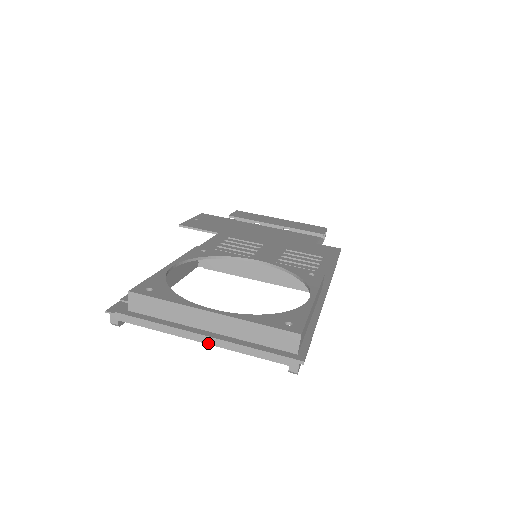
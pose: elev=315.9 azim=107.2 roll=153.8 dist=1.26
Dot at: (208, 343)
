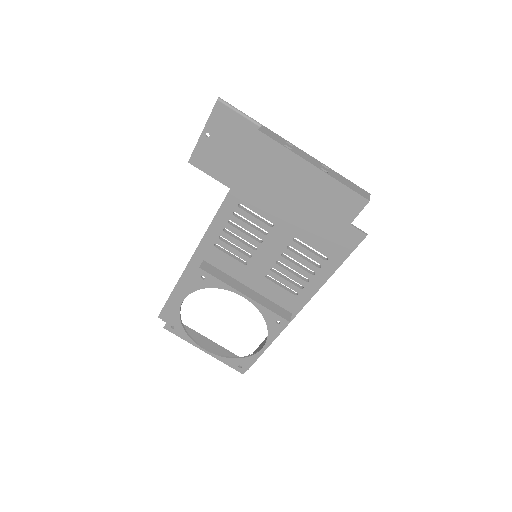
Dot at: occluded
